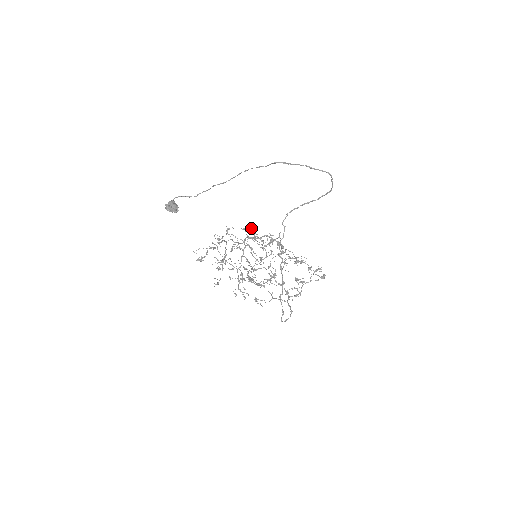
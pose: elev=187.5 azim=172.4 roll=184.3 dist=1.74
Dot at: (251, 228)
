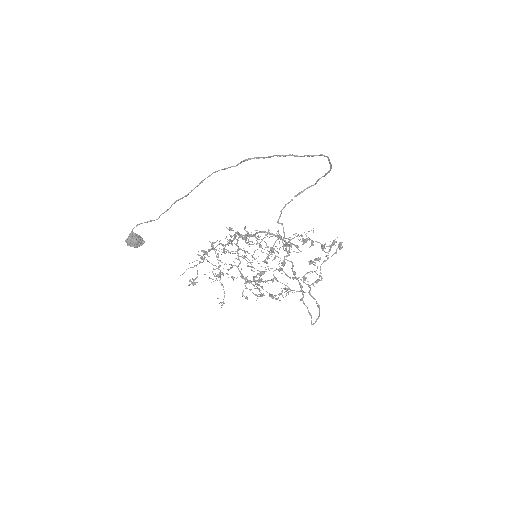
Dot at: (240, 234)
